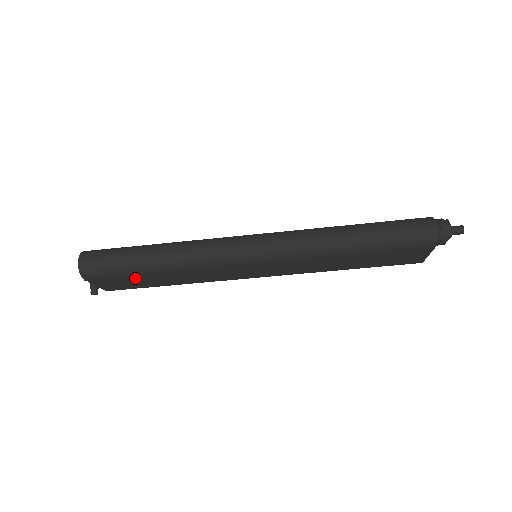
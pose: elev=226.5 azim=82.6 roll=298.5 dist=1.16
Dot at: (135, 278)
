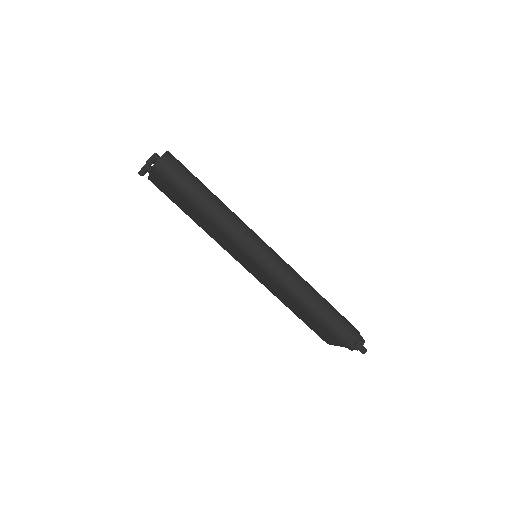
Dot at: (180, 197)
